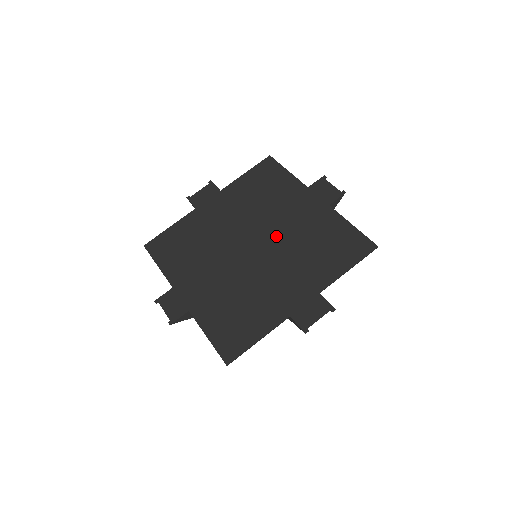
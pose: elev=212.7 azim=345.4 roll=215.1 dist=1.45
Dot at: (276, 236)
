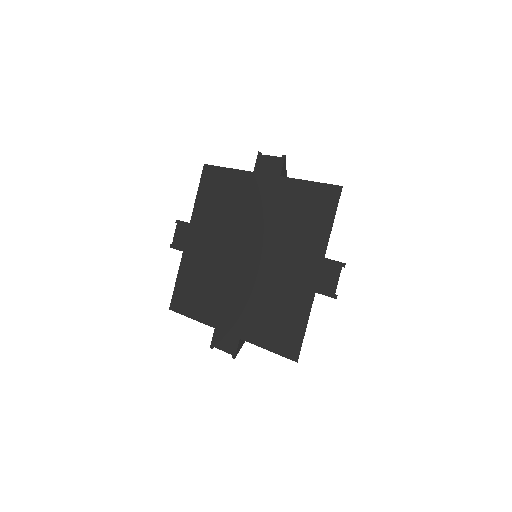
Dot at: (264, 268)
